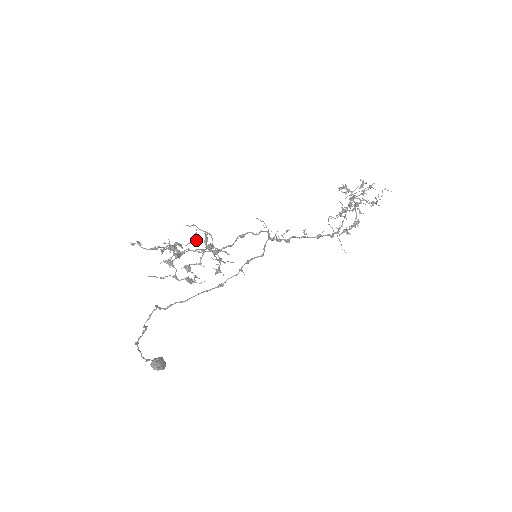
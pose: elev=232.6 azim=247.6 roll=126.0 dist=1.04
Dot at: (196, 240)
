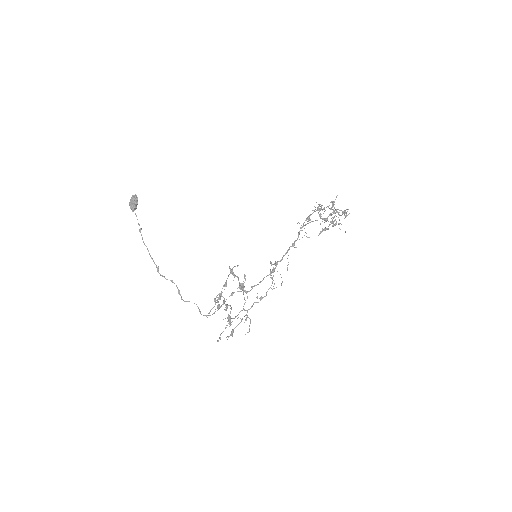
Dot at: occluded
